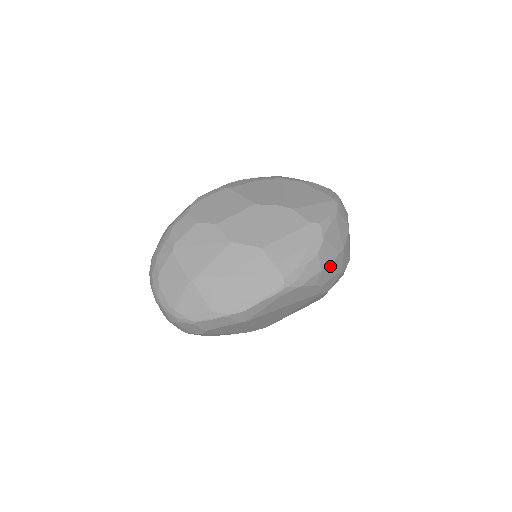
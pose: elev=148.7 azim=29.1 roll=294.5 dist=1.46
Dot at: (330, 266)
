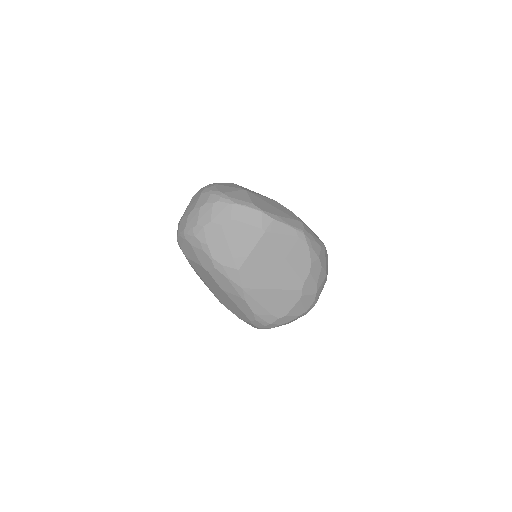
Dot at: (321, 266)
